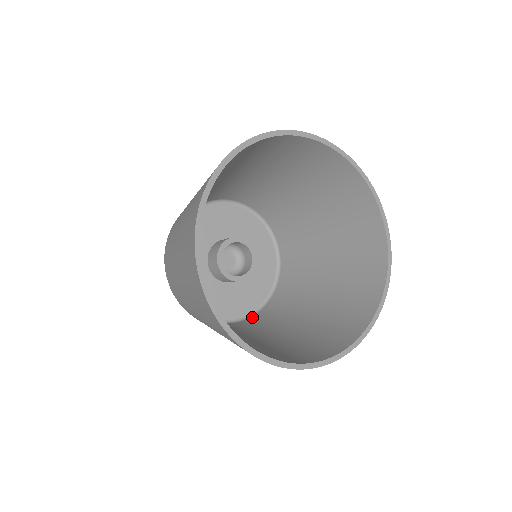
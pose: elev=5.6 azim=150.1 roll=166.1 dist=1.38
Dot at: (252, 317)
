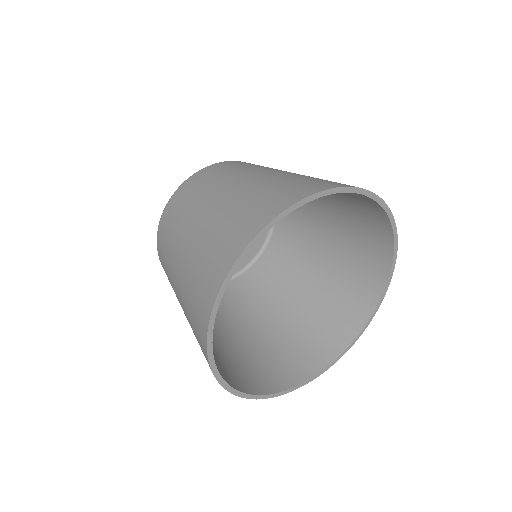
Dot at: occluded
